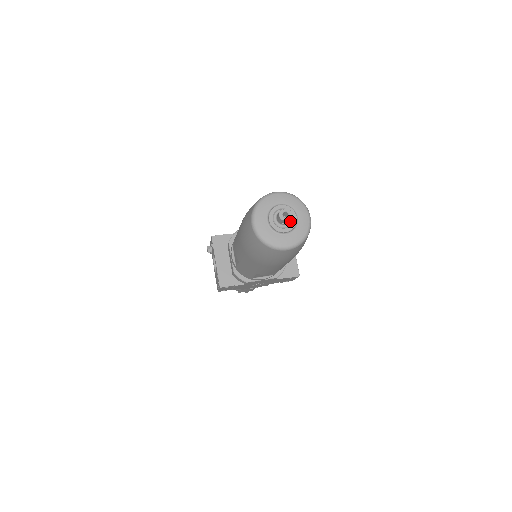
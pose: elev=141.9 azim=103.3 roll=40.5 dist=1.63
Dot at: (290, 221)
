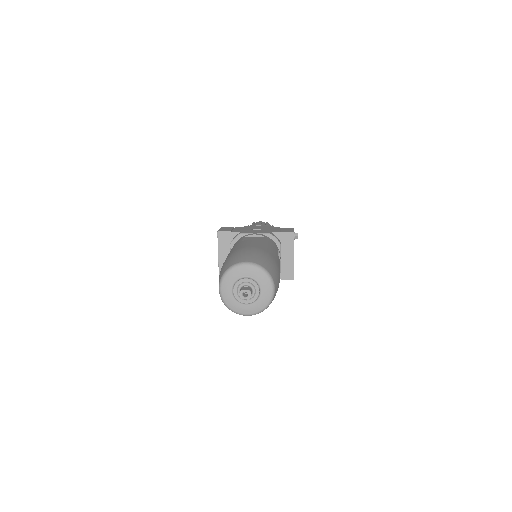
Dot at: (252, 294)
